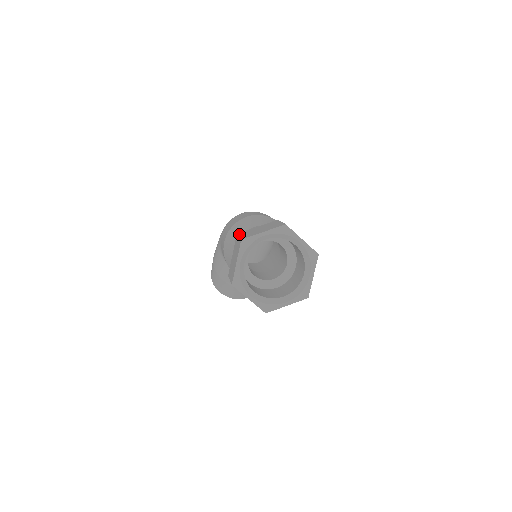
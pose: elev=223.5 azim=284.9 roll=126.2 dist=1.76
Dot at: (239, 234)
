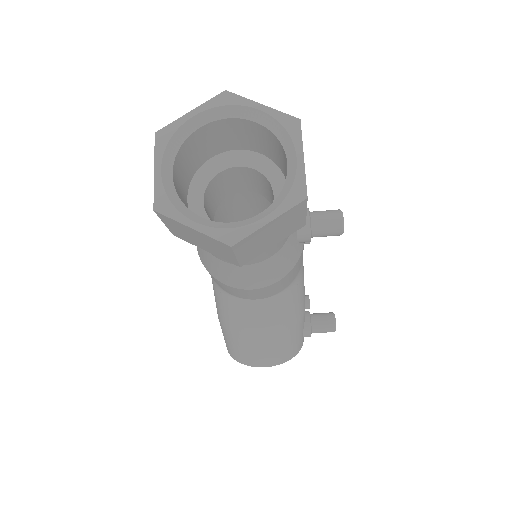
Dot at: occluded
